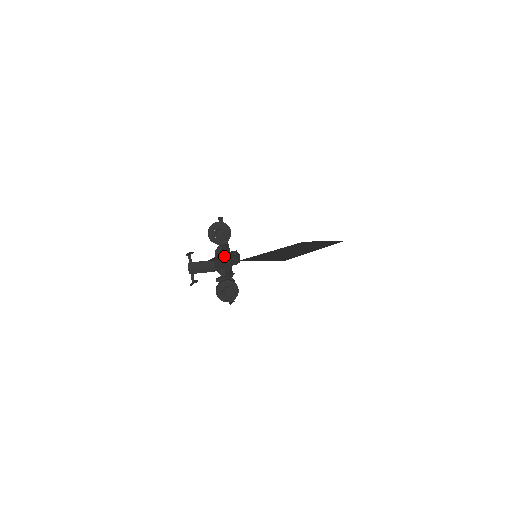
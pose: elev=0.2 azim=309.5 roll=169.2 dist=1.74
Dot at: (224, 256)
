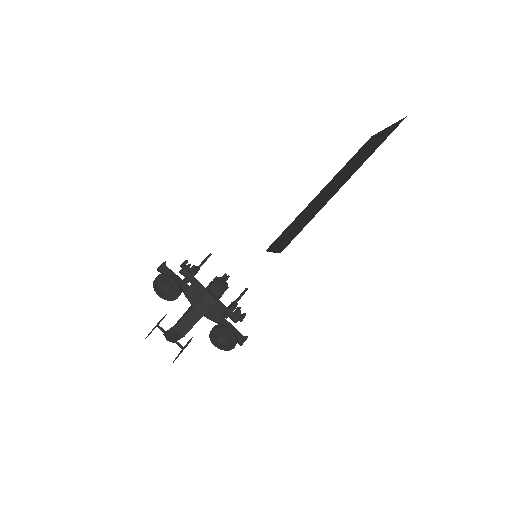
Dot at: (193, 305)
